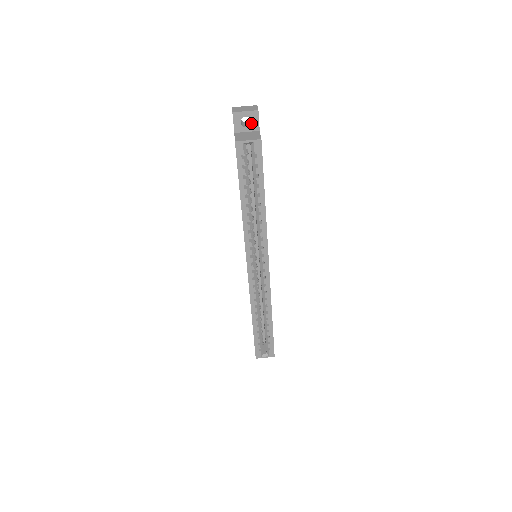
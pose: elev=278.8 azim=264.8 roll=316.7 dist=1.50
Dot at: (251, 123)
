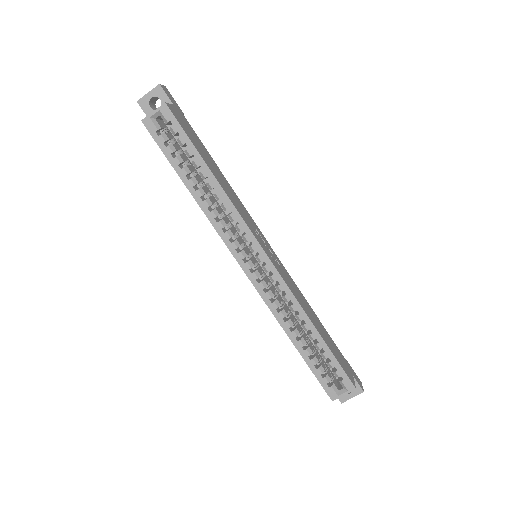
Dot at: occluded
